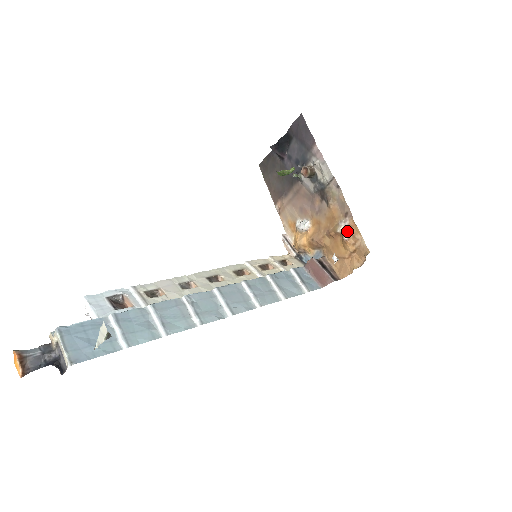
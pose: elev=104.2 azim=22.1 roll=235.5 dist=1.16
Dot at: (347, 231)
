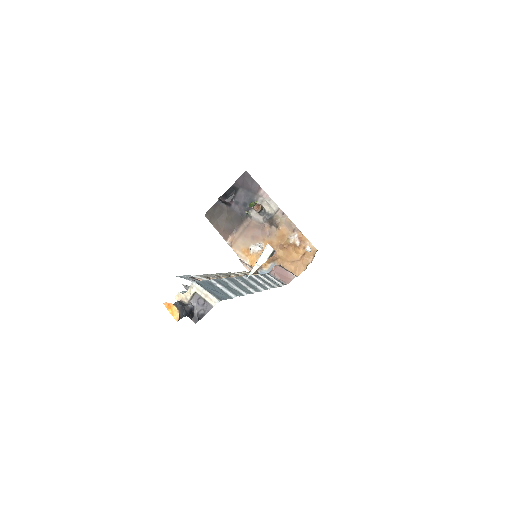
Dot at: (298, 240)
